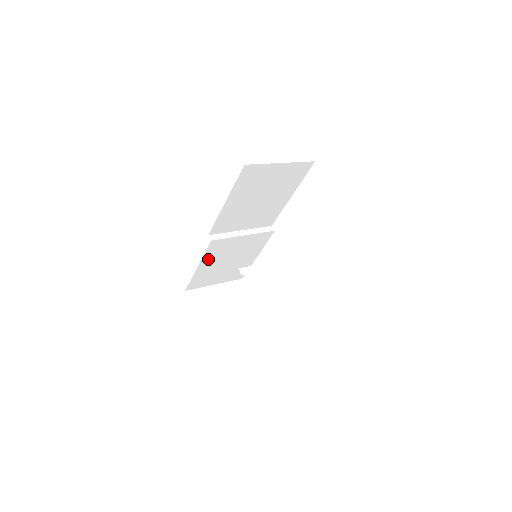
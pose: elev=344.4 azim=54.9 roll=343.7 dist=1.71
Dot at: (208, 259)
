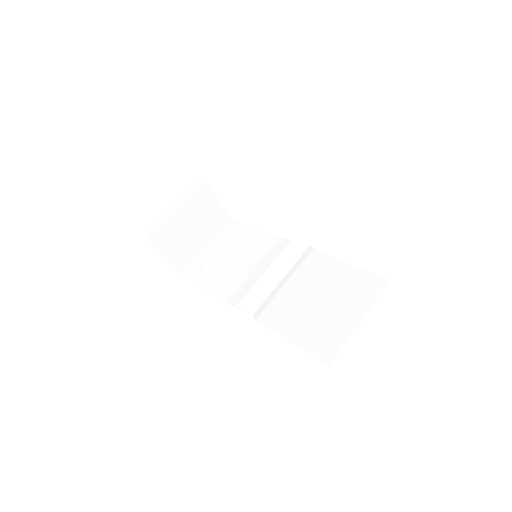
Dot at: occluded
